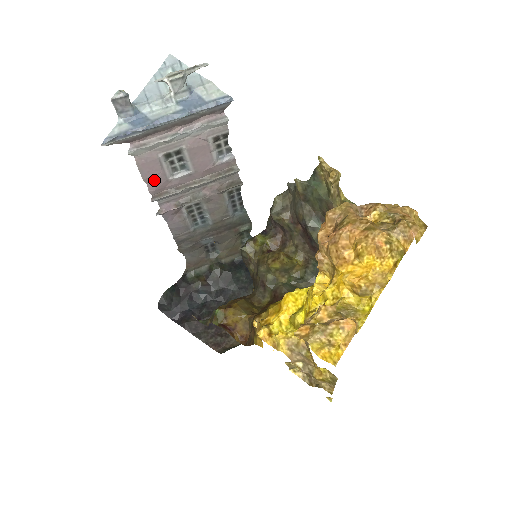
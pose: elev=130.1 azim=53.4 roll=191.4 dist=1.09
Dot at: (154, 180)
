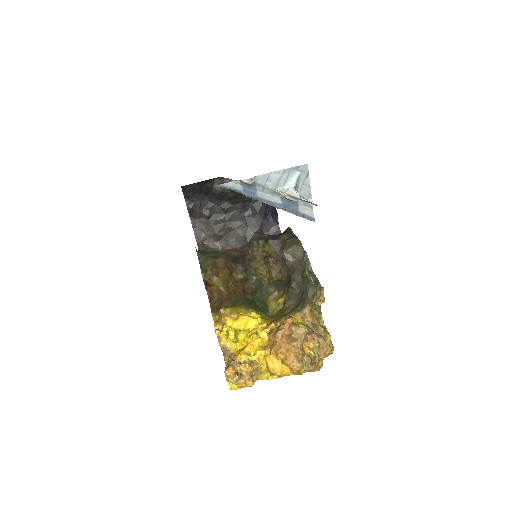
Dot at: occluded
